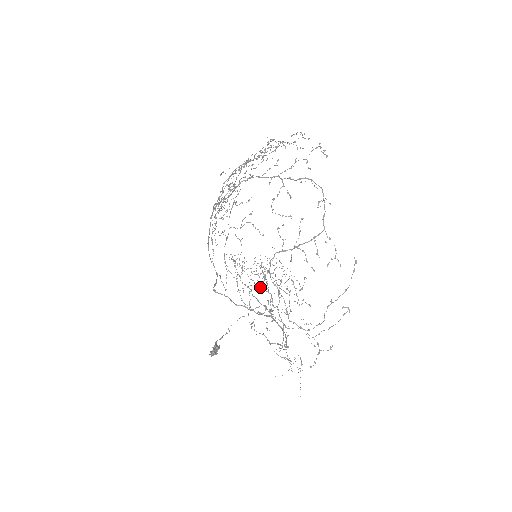
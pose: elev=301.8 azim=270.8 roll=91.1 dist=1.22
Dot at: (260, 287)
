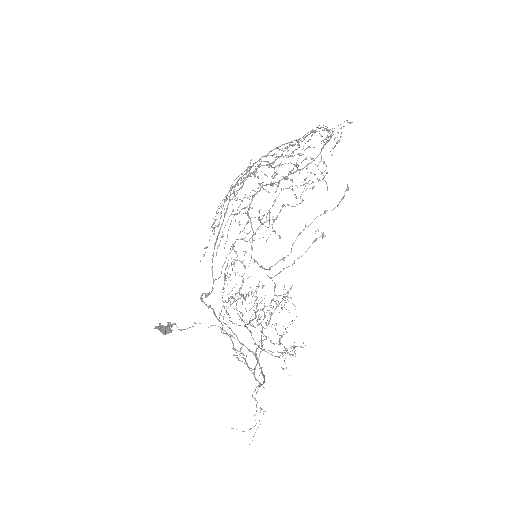
Dot at: (255, 317)
